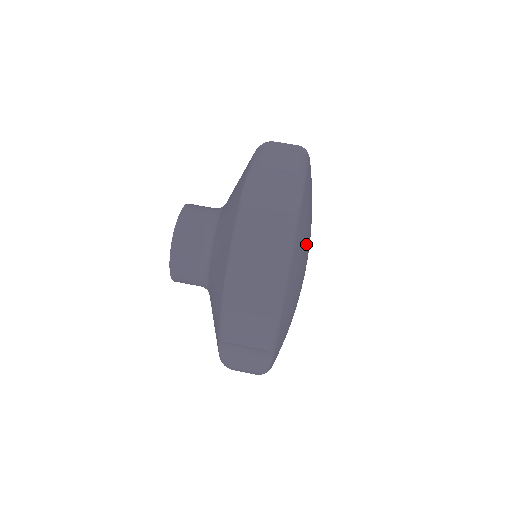
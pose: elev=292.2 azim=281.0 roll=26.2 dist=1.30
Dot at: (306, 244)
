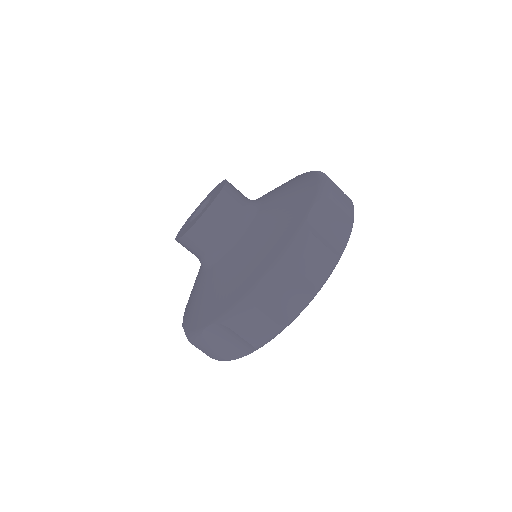
Dot at: occluded
